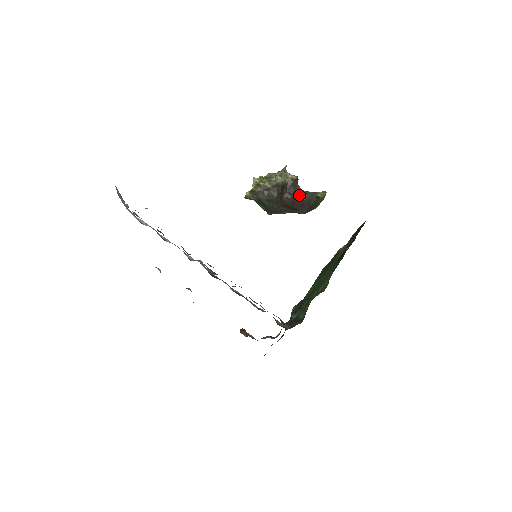
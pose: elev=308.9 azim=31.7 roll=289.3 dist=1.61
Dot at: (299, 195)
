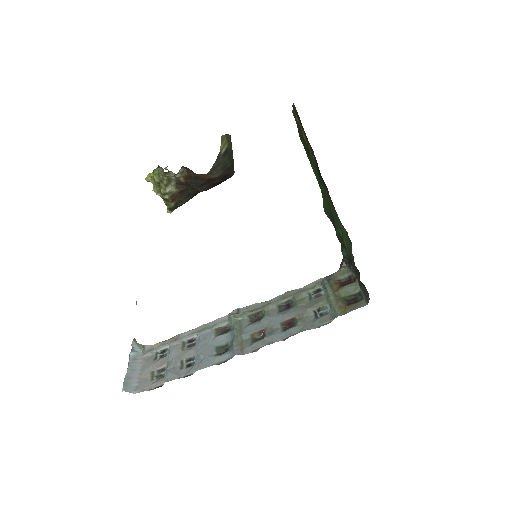
Dot at: (211, 179)
